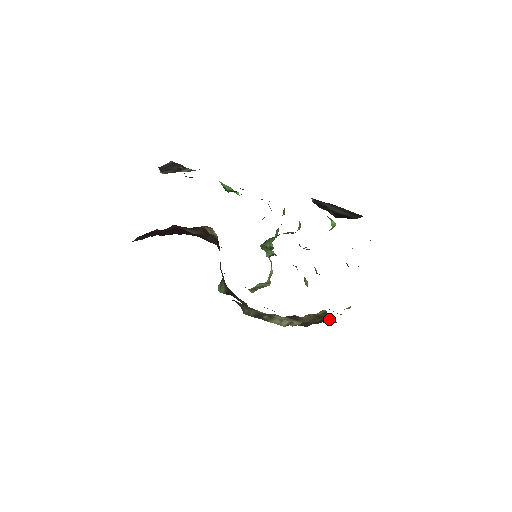
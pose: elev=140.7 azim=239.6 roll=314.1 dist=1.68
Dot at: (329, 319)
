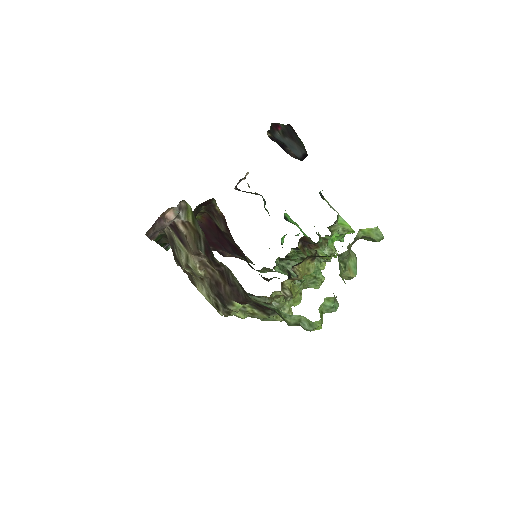
Dot at: occluded
